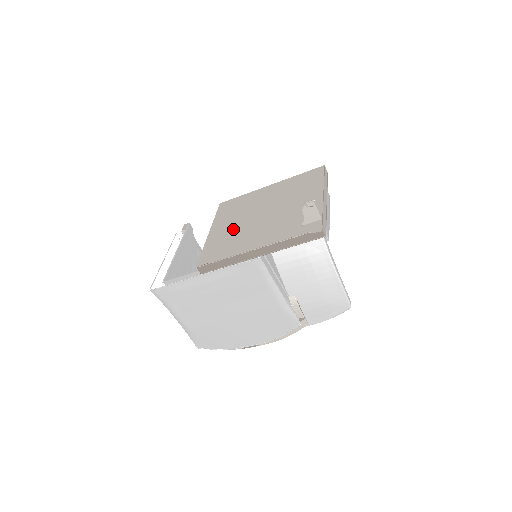
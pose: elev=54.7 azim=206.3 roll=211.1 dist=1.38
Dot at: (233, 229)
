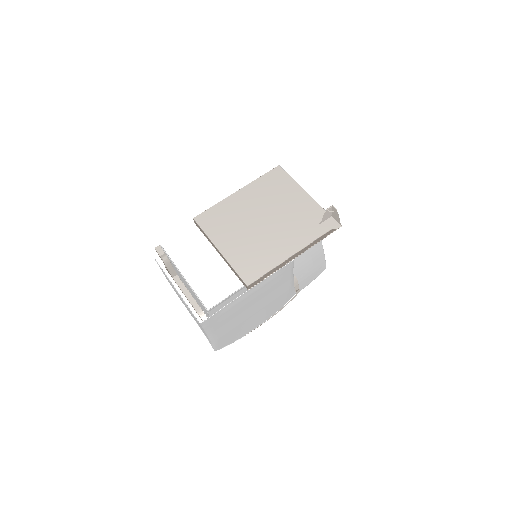
Dot at: (247, 242)
